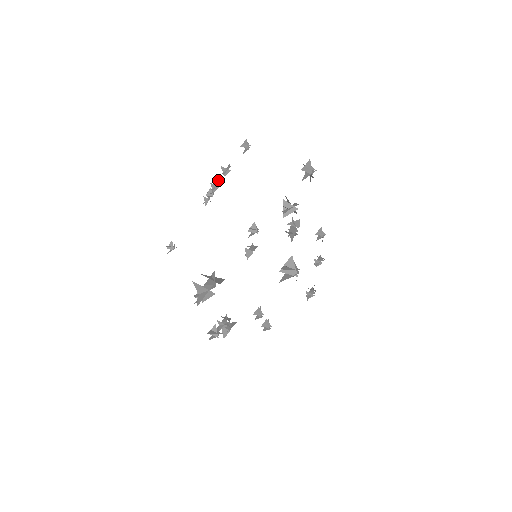
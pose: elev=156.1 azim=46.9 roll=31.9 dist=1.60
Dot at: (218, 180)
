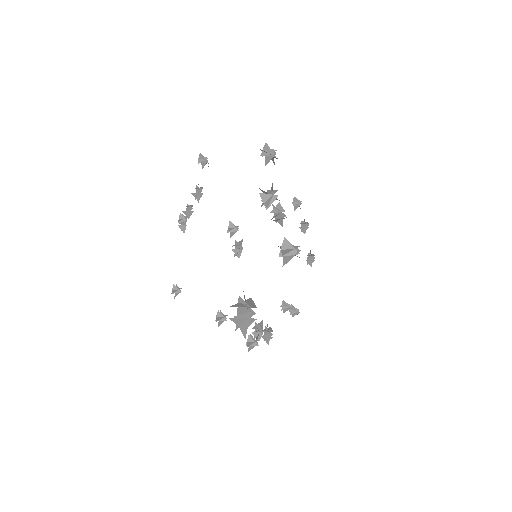
Dot at: (187, 204)
